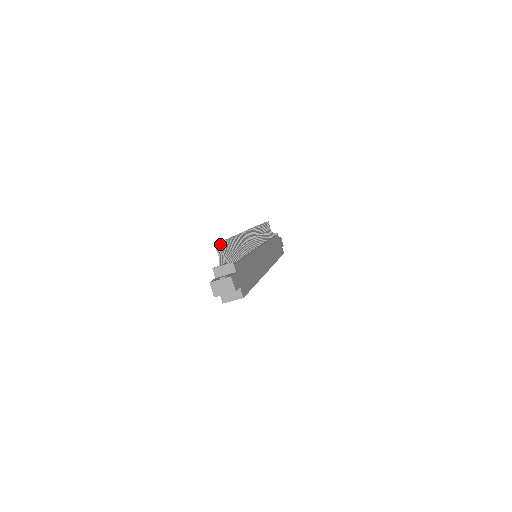
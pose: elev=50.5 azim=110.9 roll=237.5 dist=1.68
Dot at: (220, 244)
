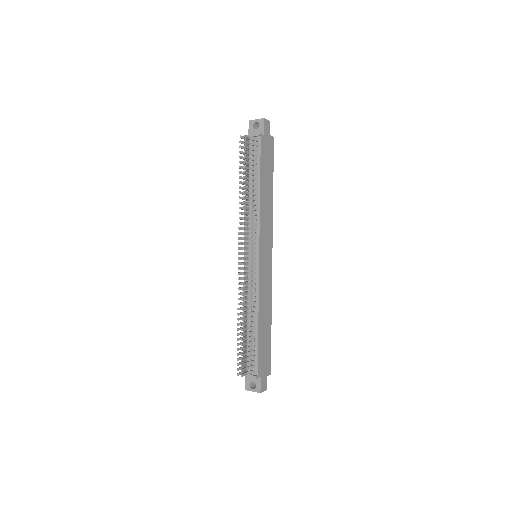
Dot at: occluded
